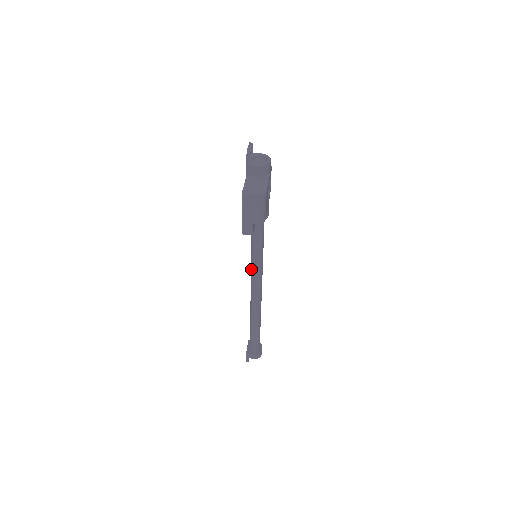
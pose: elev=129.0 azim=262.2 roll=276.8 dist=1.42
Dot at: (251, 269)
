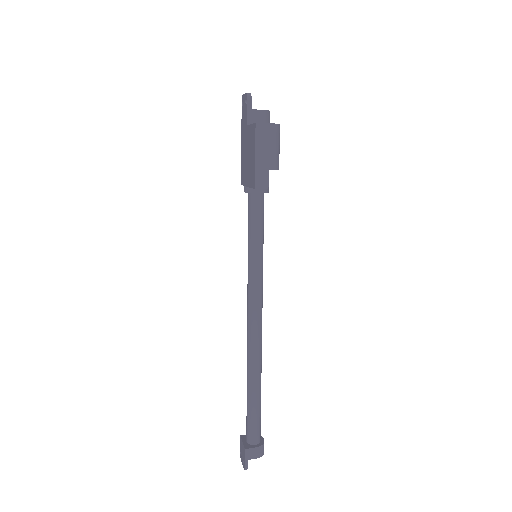
Dot at: (249, 281)
